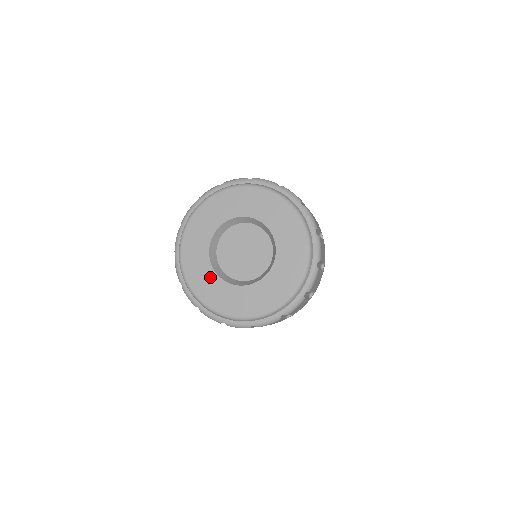
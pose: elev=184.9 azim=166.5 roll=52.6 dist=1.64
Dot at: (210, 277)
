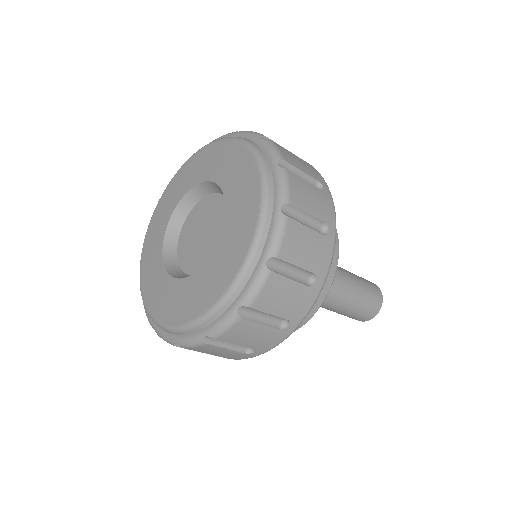
Dot at: (185, 288)
